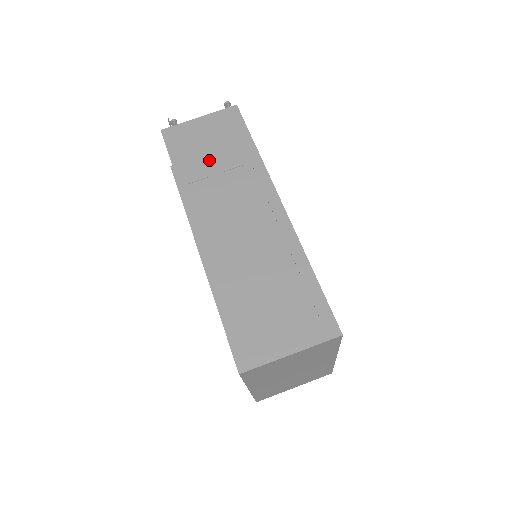
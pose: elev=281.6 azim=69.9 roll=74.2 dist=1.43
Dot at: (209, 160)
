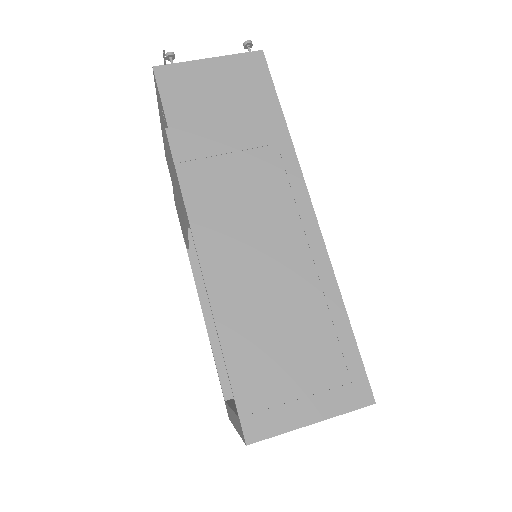
Dot at: (220, 129)
